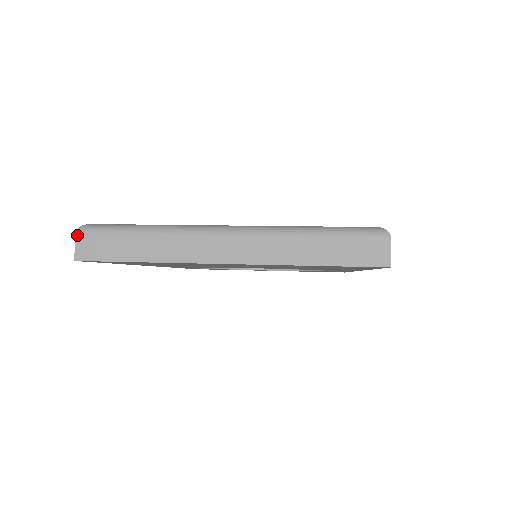
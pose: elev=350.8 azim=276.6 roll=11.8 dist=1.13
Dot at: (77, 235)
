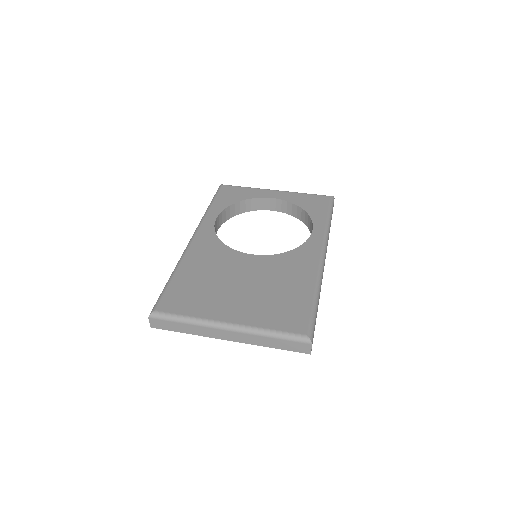
Dot at: (149, 319)
